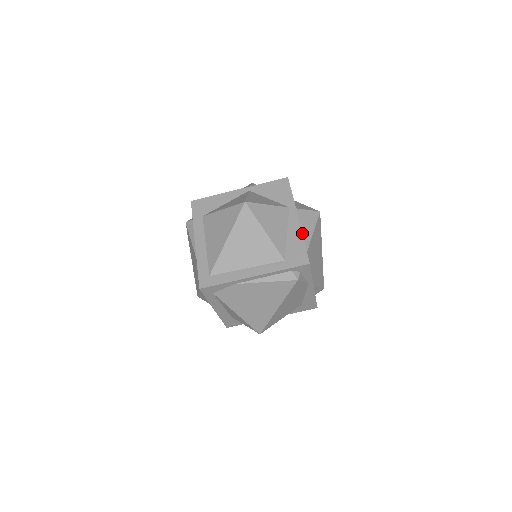
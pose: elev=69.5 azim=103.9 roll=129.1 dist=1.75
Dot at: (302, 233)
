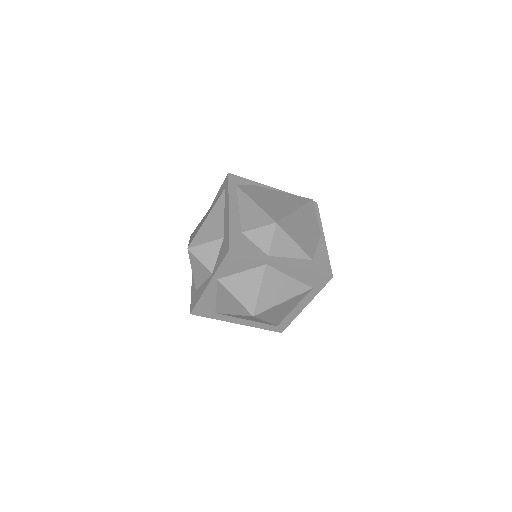
Dot at: (294, 258)
